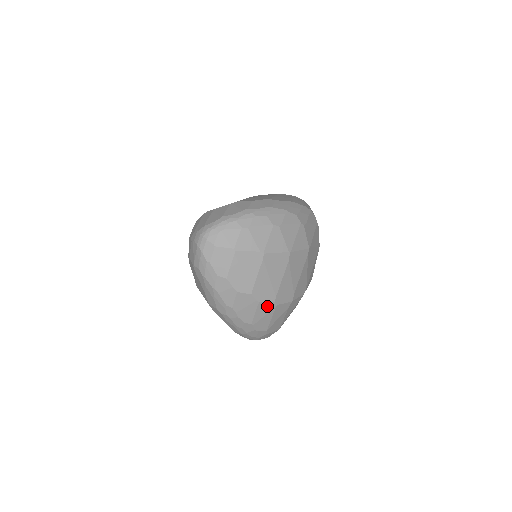
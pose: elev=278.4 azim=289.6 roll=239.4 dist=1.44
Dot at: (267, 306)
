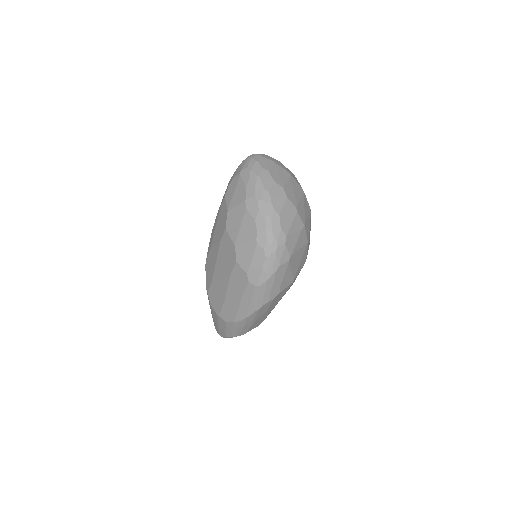
Dot at: (291, 207)
